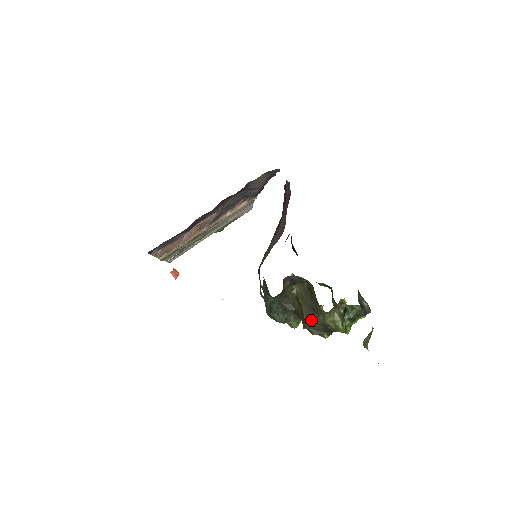
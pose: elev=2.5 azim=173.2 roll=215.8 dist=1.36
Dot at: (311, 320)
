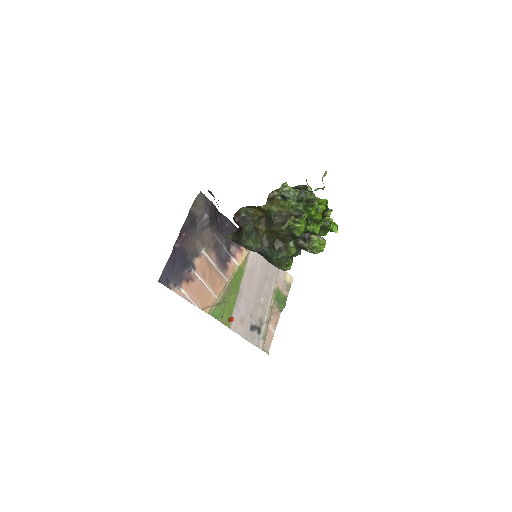
Dot at: (272, 223)
